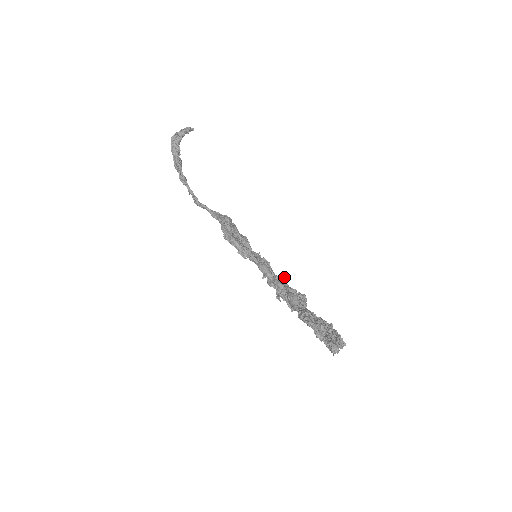
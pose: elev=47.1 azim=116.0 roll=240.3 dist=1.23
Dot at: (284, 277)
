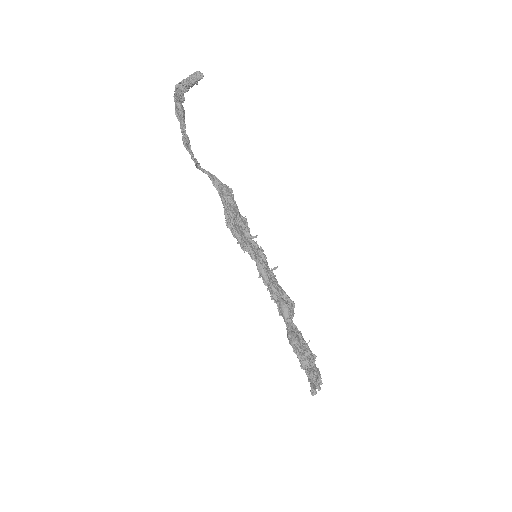
Dot at: (276, 268)
